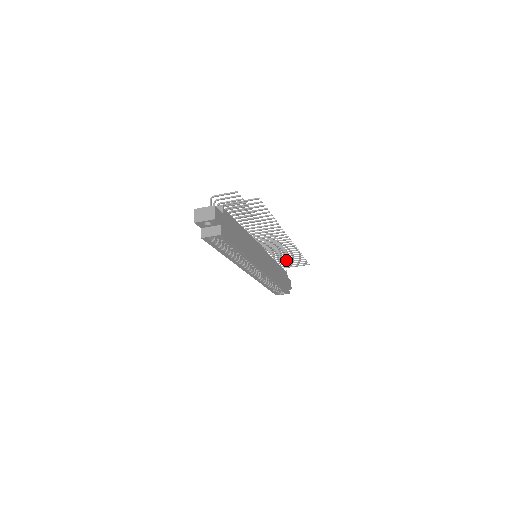
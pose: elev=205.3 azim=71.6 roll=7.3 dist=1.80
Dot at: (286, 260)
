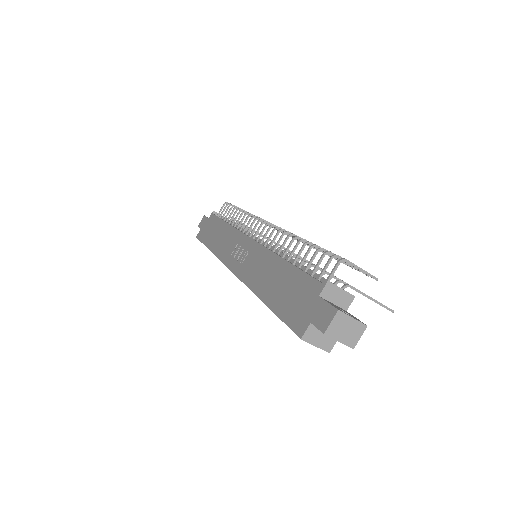
Dot at: occluded
